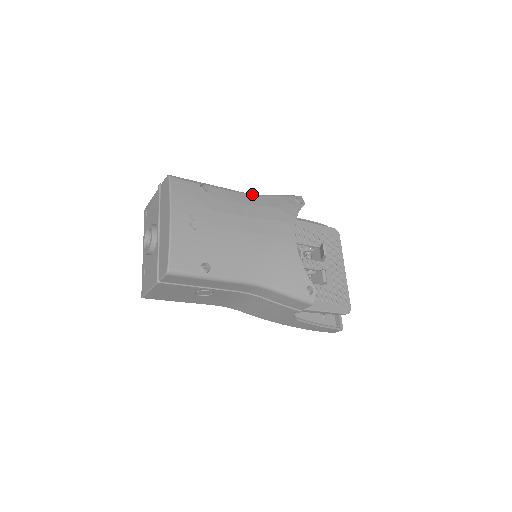
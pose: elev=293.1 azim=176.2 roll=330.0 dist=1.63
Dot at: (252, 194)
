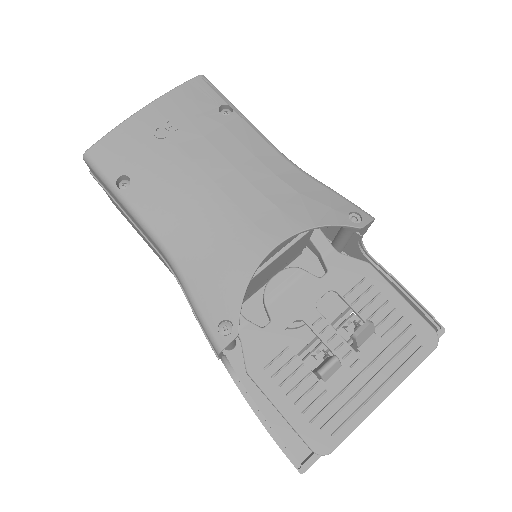
Dot at: (289, 160)
